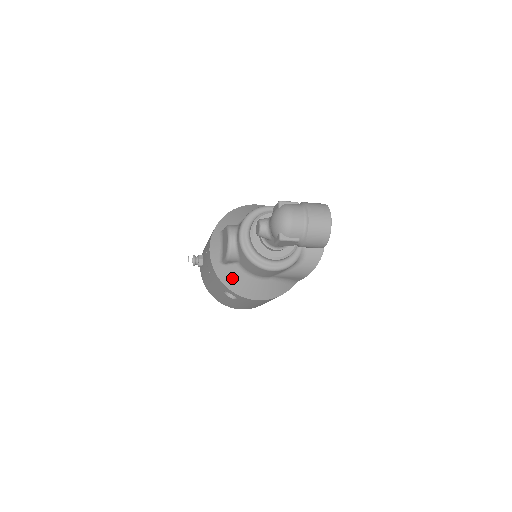
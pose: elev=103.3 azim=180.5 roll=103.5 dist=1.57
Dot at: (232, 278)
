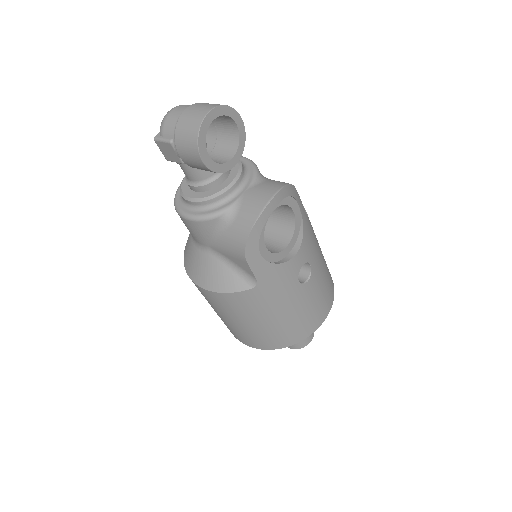
Dot at: (187, 249)
